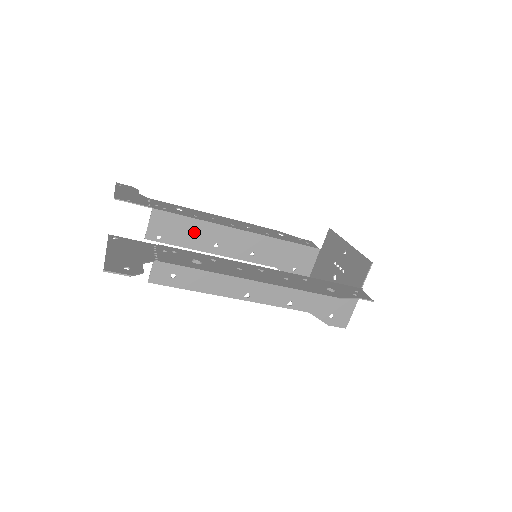
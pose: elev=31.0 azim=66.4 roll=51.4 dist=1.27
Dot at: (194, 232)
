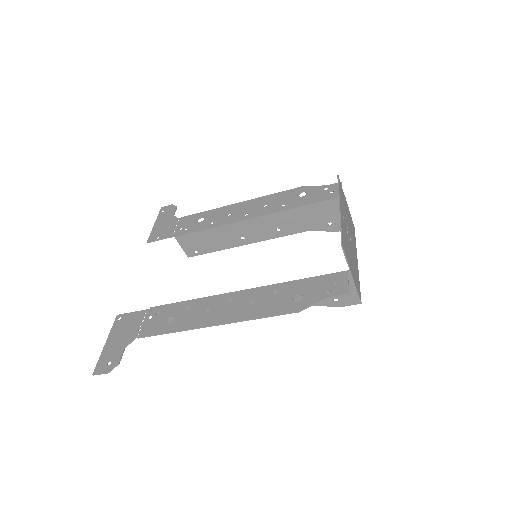
Dot at: (217, 237)
